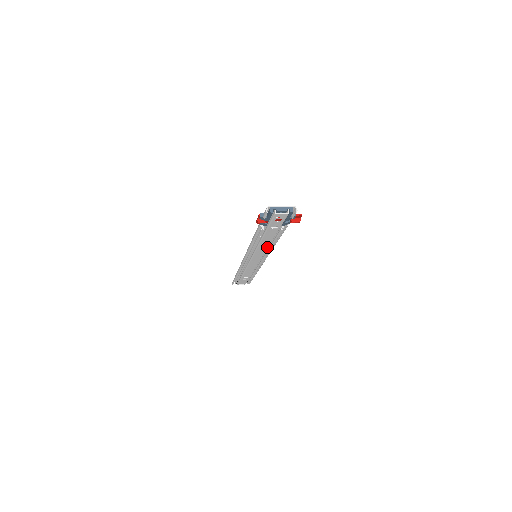
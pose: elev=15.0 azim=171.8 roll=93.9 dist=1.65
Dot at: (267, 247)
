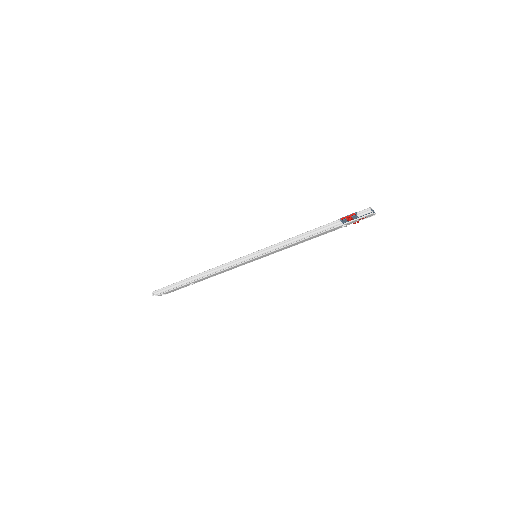
Dot at: (293, 245)
